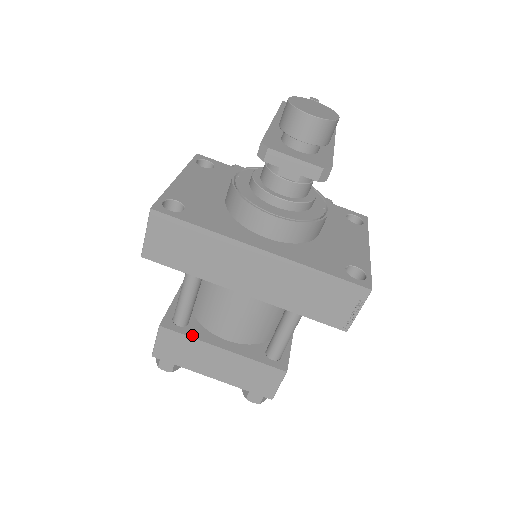
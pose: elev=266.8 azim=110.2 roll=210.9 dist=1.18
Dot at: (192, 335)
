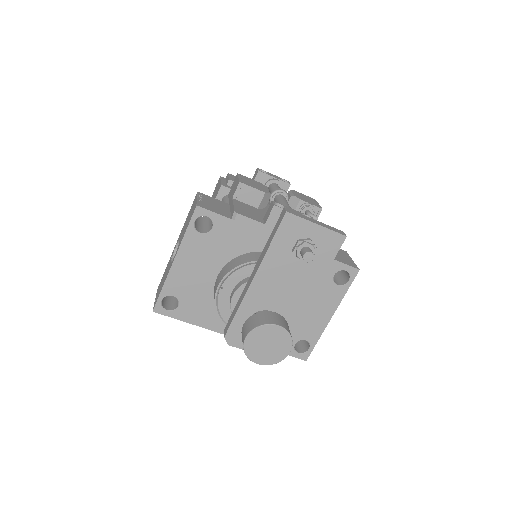
Dot at: occluded
